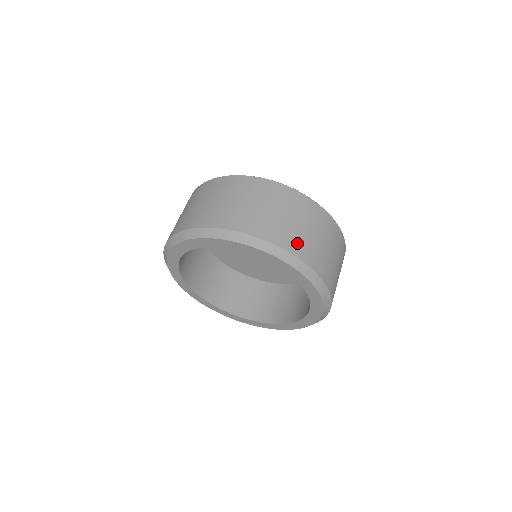
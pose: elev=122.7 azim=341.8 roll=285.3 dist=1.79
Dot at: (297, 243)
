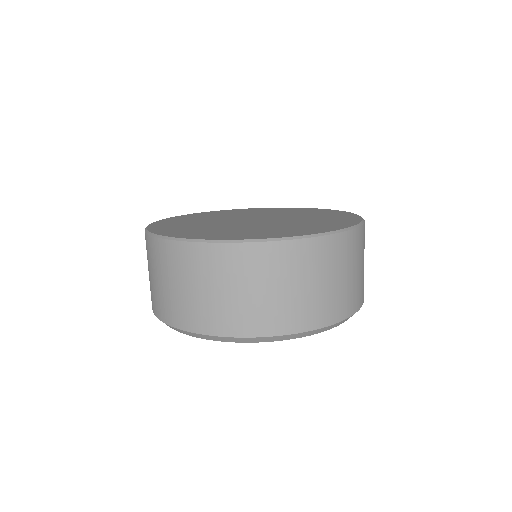
Dot at: occluded
